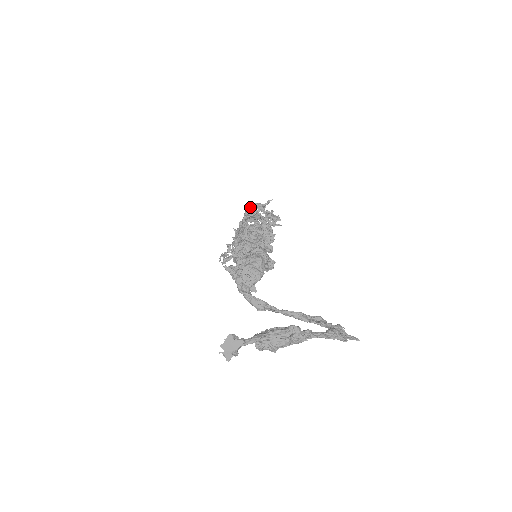
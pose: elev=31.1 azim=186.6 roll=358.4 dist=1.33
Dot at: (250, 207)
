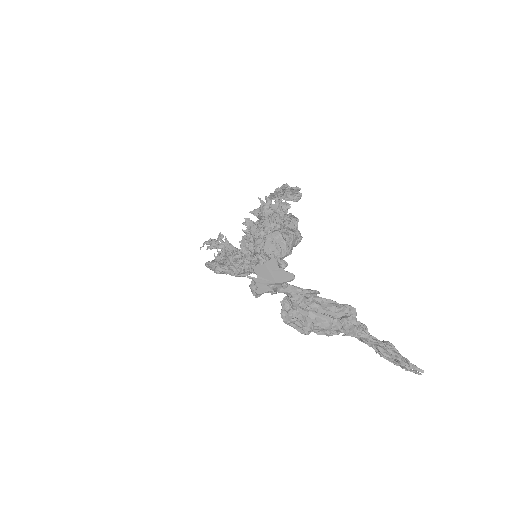
Dot at: occluded
